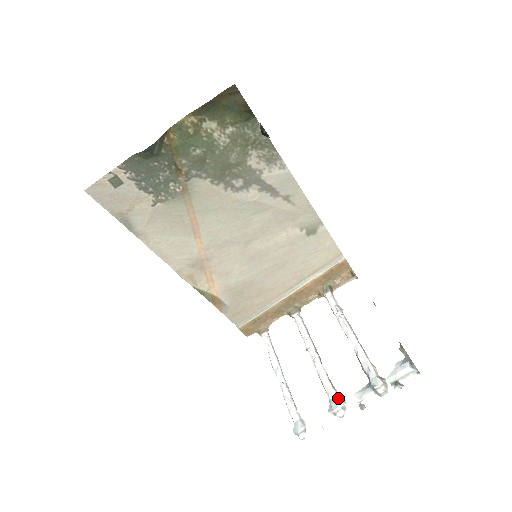
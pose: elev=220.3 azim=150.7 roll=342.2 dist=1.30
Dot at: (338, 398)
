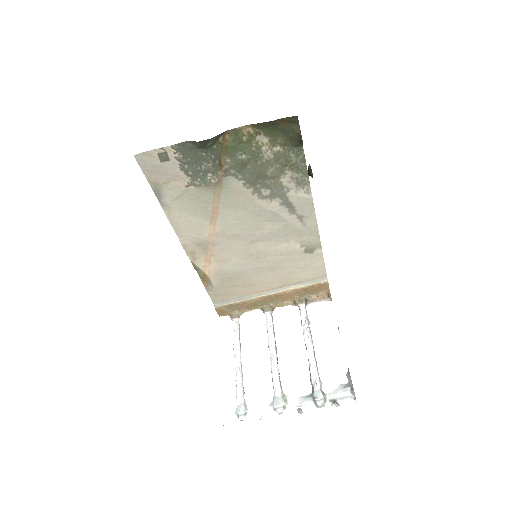
Dot at: (282, 397)
